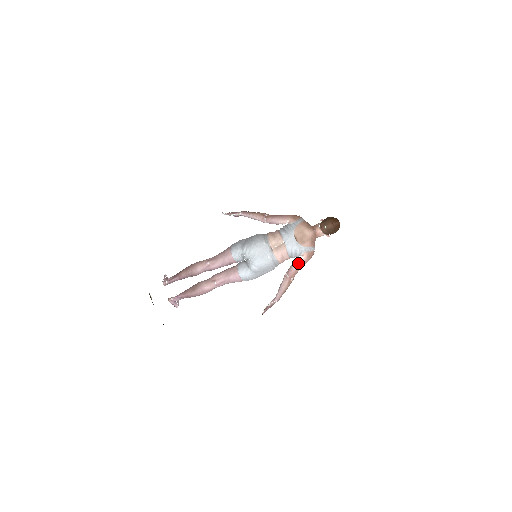
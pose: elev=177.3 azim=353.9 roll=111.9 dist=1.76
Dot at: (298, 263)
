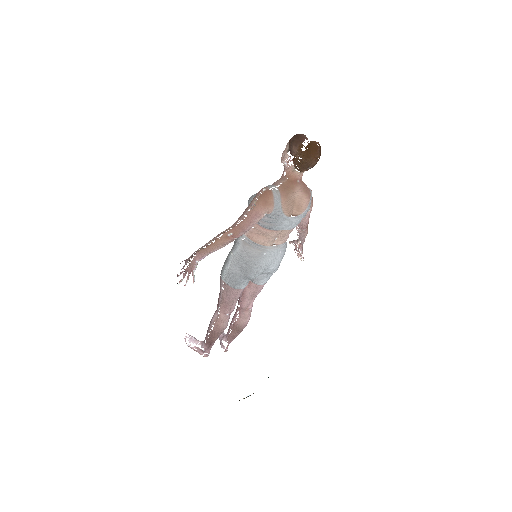
Dot at: (307, 217)
